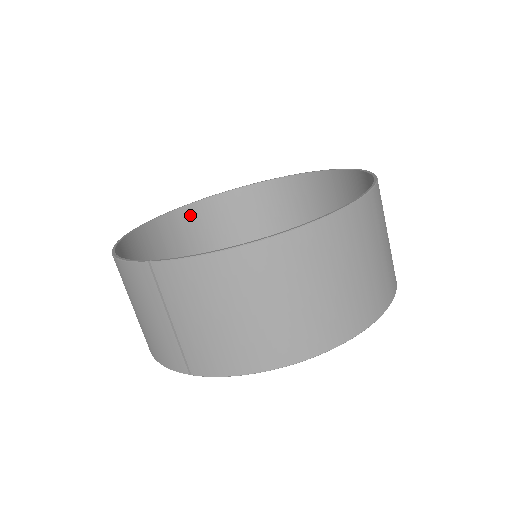
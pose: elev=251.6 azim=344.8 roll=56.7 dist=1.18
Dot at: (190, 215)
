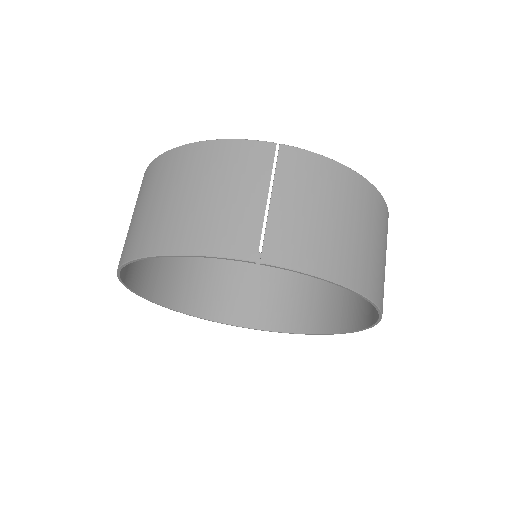
Dot at: occluded
